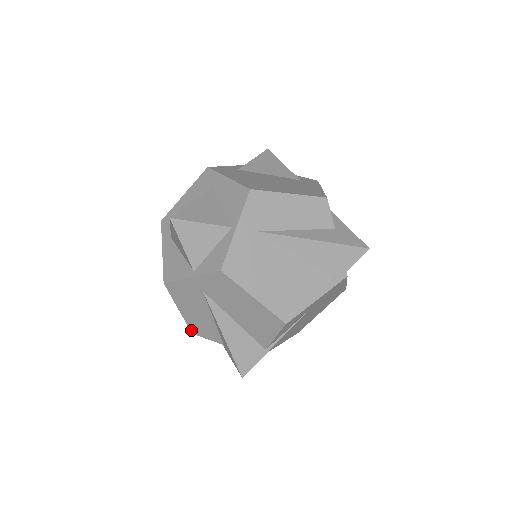
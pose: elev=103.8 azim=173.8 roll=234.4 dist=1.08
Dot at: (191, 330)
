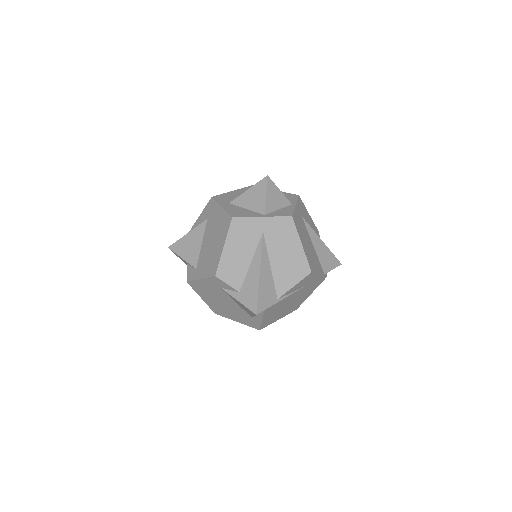
Dot at: (217, 271)
